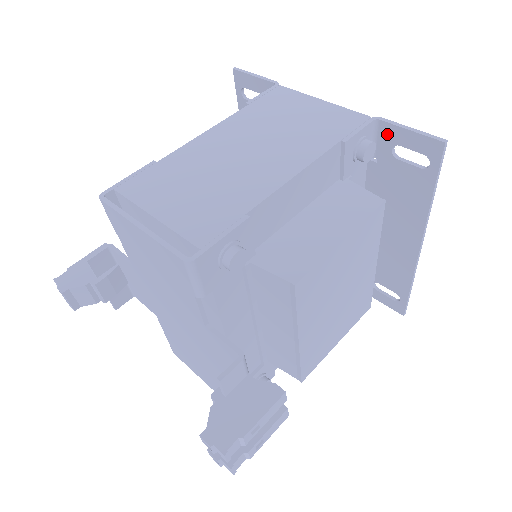
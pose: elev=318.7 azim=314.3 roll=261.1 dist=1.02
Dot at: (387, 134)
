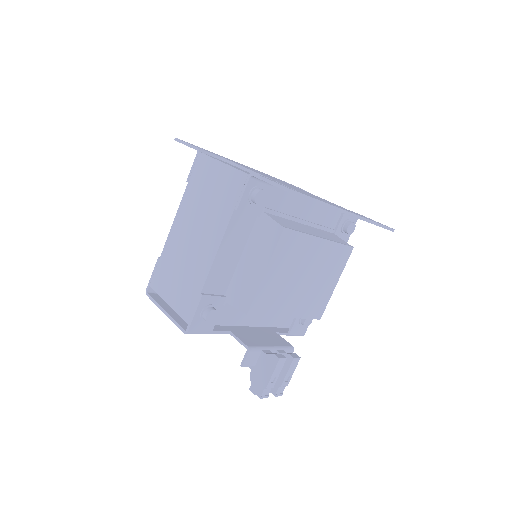
Dot at: occluded
